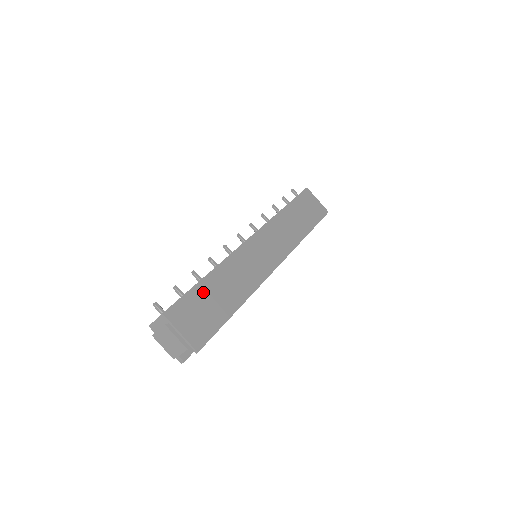
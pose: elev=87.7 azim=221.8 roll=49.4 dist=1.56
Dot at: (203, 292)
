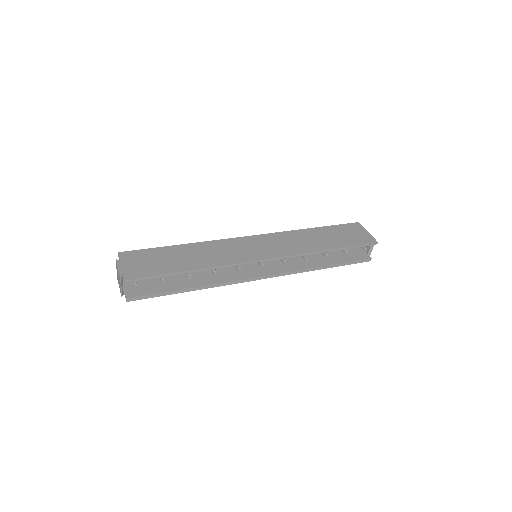
Dot at: (166, 252)
